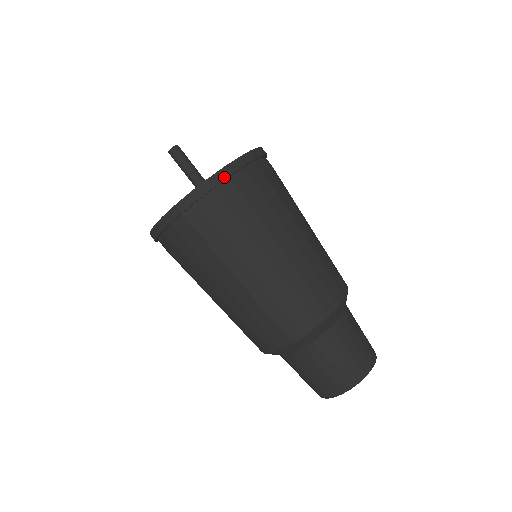
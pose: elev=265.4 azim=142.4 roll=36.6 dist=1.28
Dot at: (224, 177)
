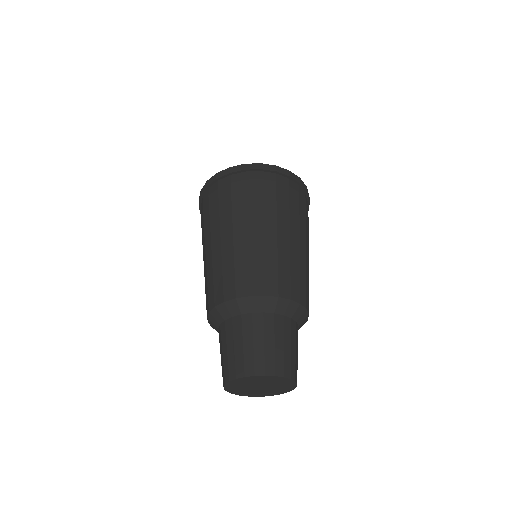
Dot at: (309, 197)
